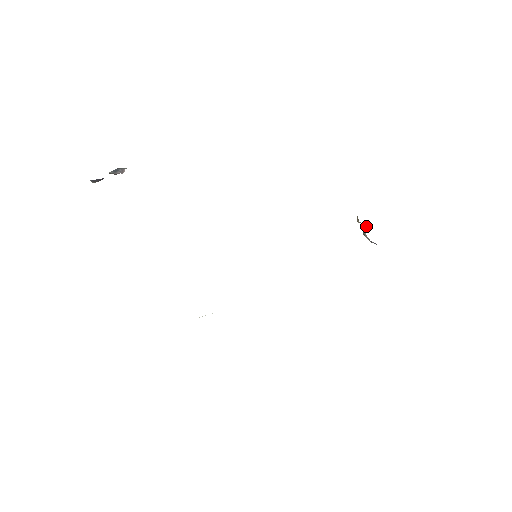
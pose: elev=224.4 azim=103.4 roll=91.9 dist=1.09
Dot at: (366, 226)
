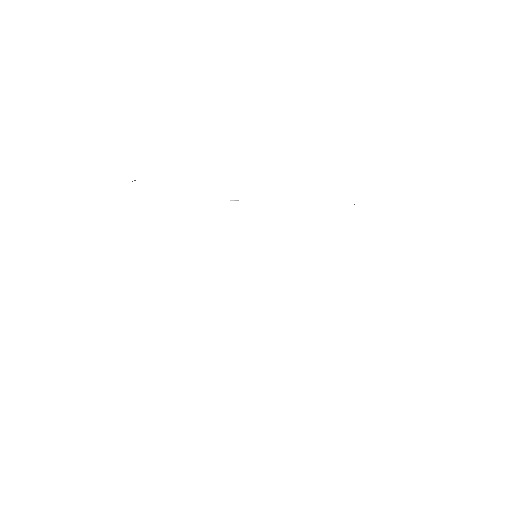
Dot at: occluded
